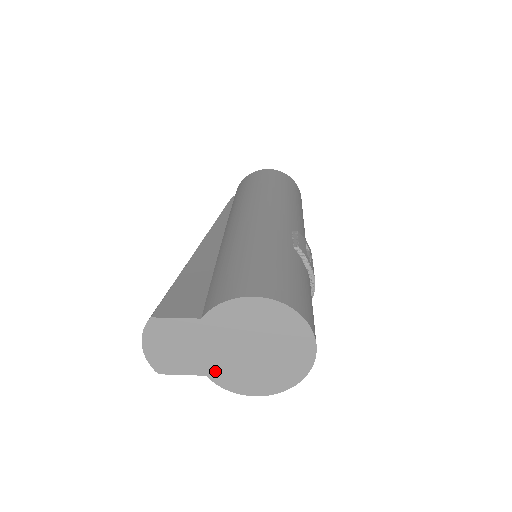
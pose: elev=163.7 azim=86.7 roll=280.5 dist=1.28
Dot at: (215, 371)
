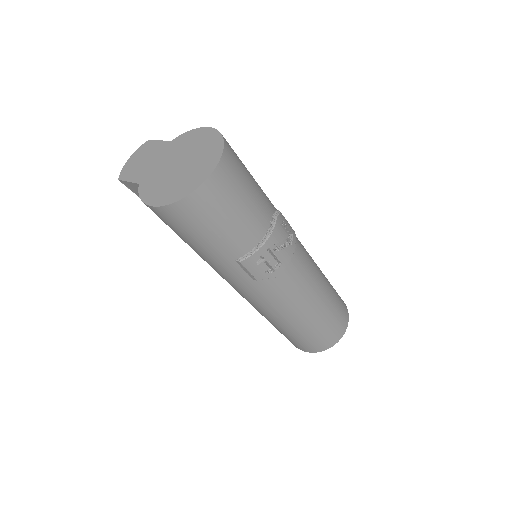
Dot at: (147, 181)
